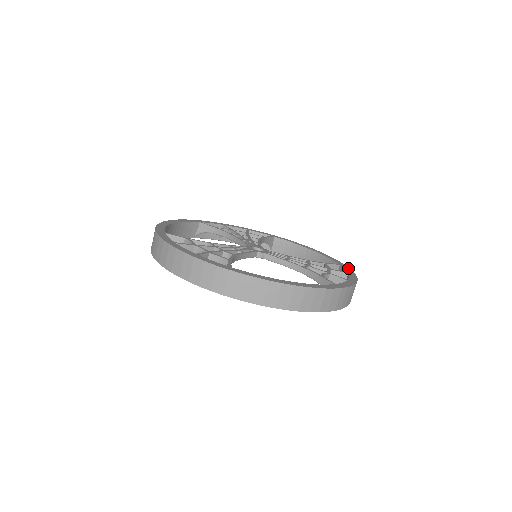
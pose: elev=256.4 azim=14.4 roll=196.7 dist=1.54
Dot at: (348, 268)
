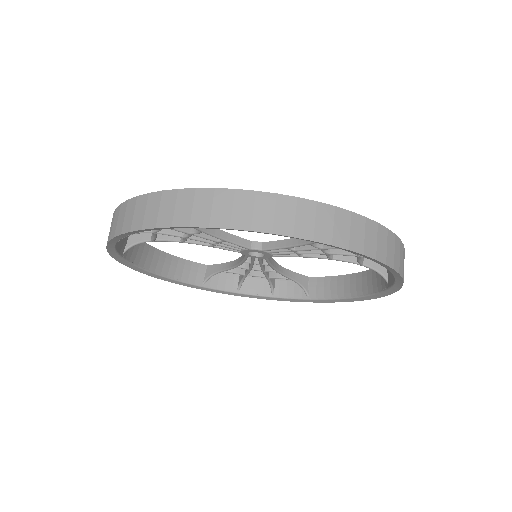
Dot at: occluded
